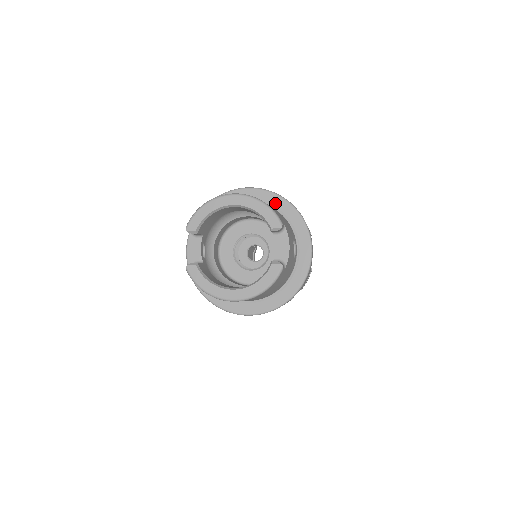
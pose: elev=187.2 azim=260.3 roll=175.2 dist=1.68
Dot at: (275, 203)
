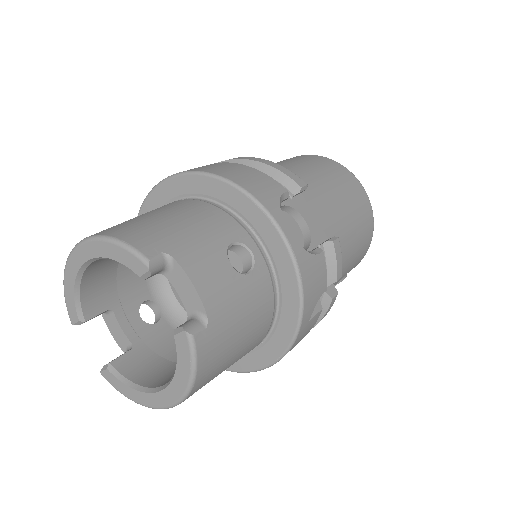
Dot at: (195, 188)
